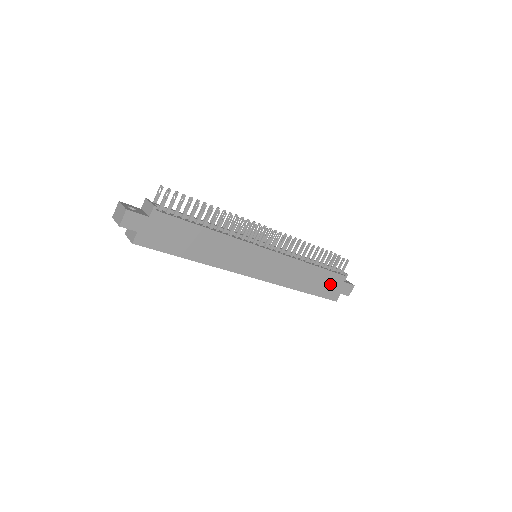
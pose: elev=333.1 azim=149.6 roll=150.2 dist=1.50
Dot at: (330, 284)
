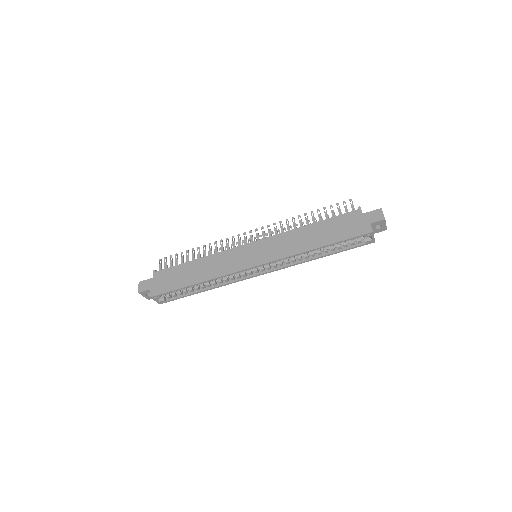
Dot at: (346, 225)
